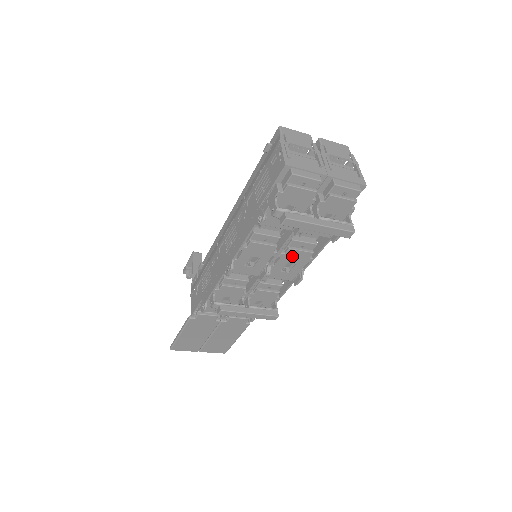
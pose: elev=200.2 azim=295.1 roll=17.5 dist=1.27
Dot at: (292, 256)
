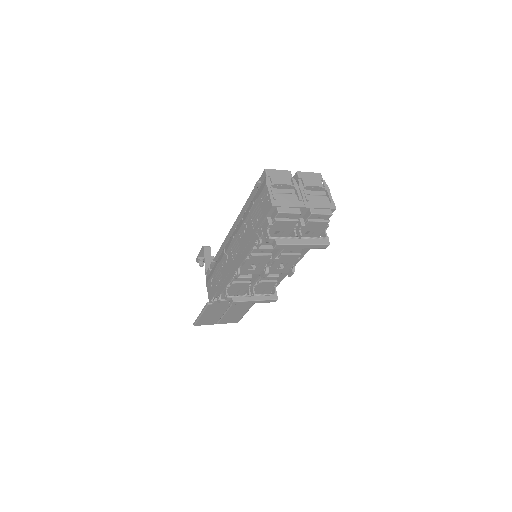
Dot at: (284, 259)
